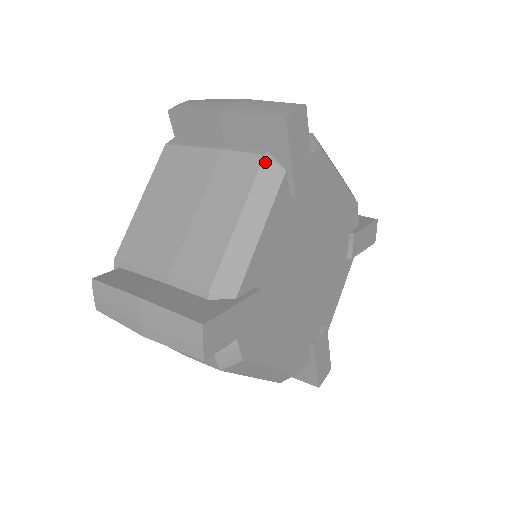
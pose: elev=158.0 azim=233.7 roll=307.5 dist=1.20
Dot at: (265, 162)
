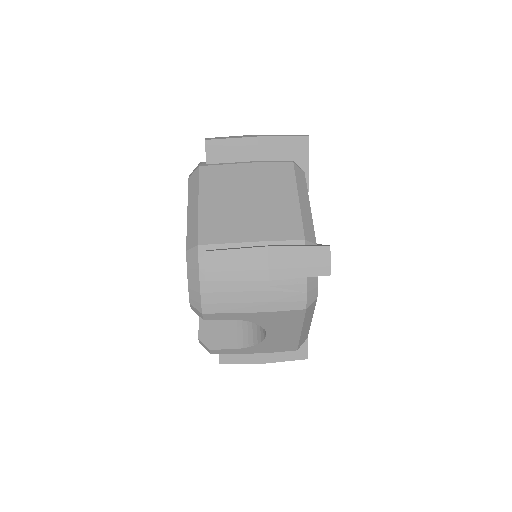
Dot at: (295, 166)
